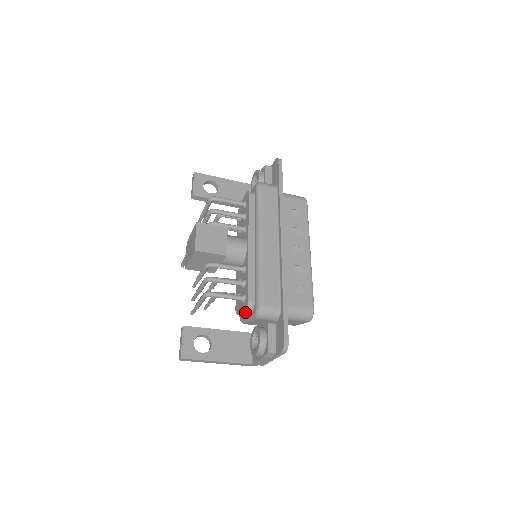
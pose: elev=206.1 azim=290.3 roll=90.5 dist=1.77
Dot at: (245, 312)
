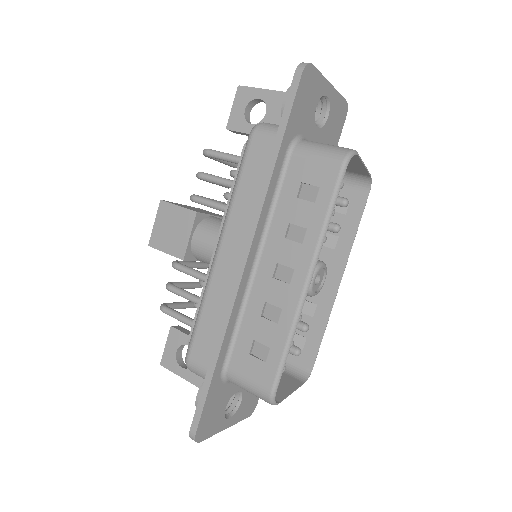
Dot at: occluded
